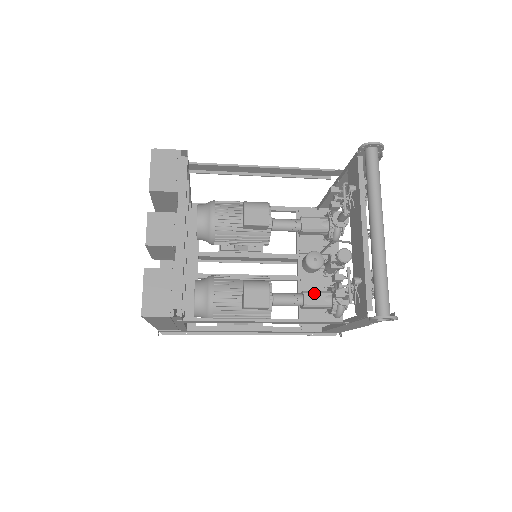
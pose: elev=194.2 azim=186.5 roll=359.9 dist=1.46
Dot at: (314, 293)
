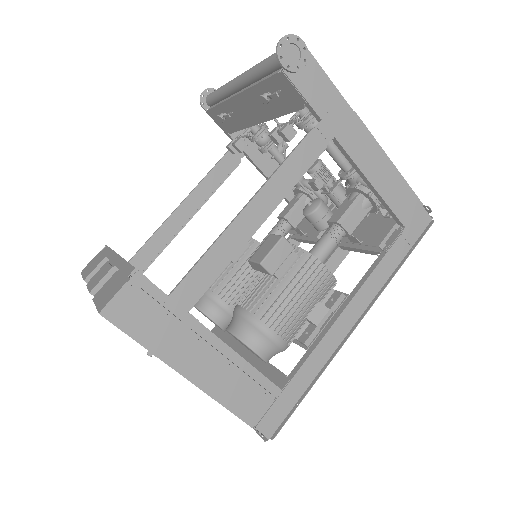
Dot at: (336, 211)
